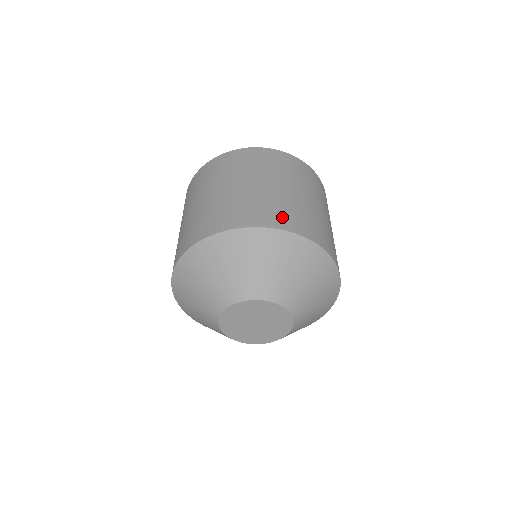
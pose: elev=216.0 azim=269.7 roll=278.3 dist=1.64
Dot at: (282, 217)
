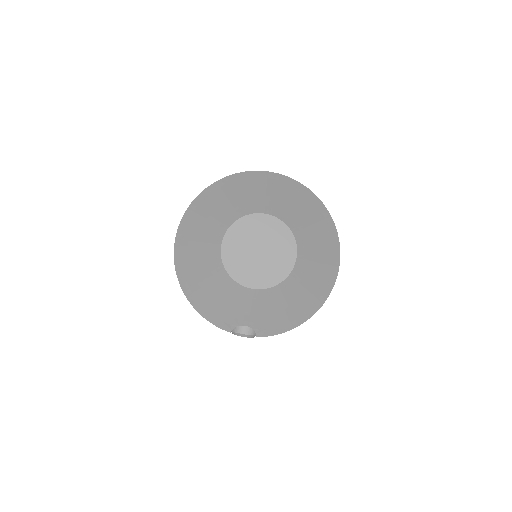
Dot at: occluded
